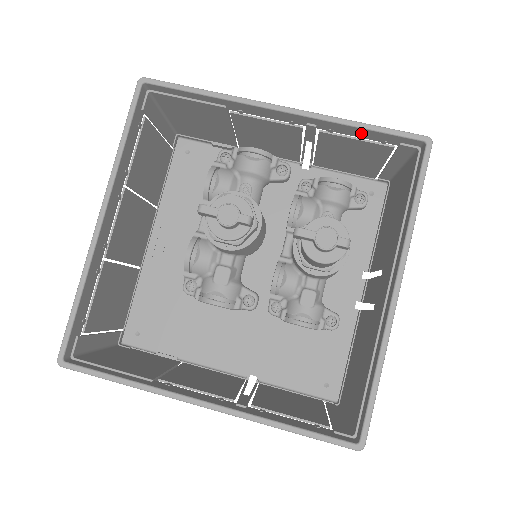
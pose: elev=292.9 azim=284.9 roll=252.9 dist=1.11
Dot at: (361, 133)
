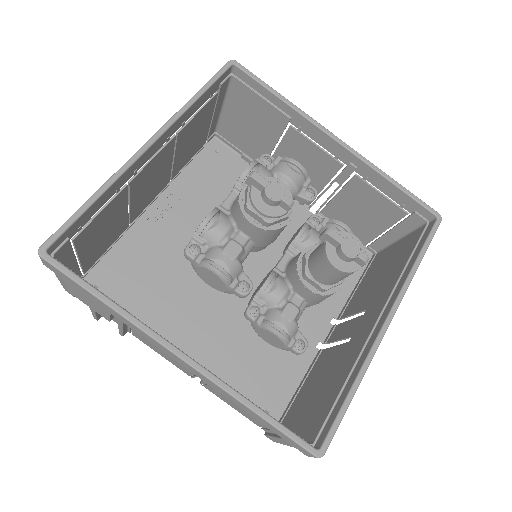
Dot at: (389, 189)
